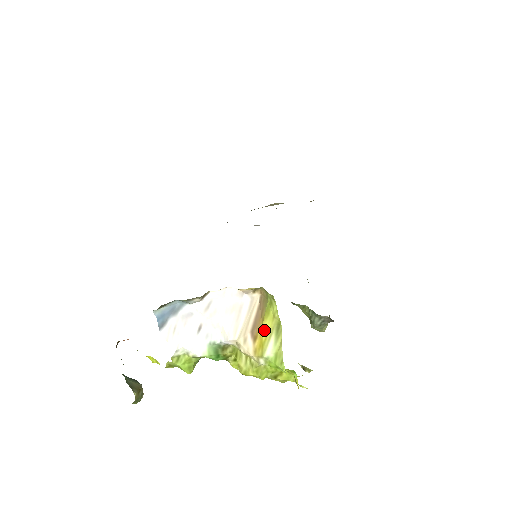
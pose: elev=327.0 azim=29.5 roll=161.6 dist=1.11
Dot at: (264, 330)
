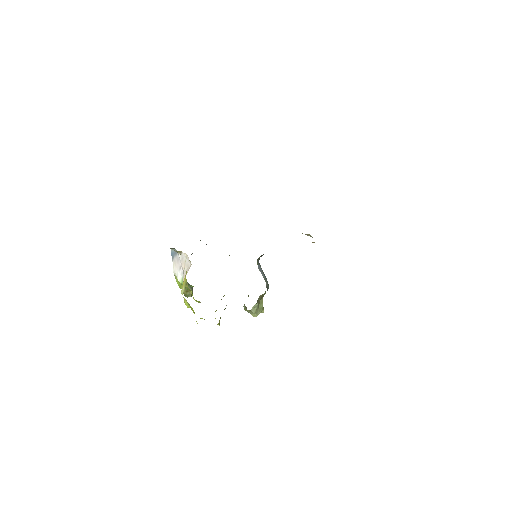
Dot at: (184, 281)
